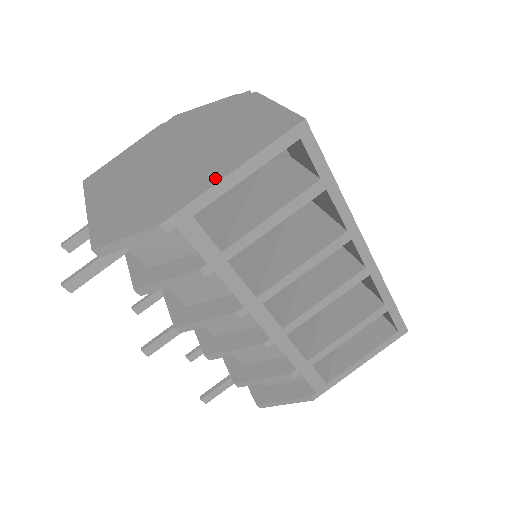
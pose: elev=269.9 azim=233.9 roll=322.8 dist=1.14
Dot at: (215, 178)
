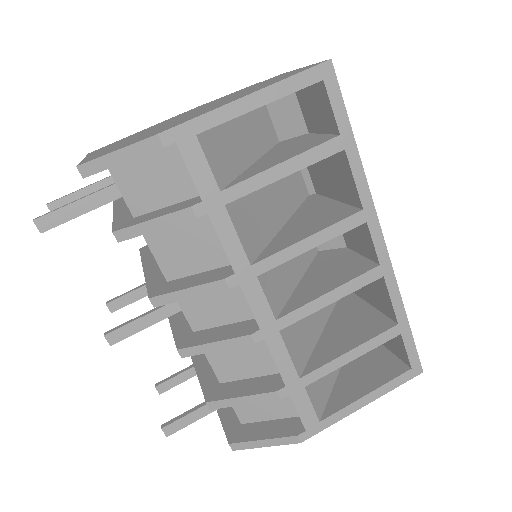
Dot at: (227, 102)
